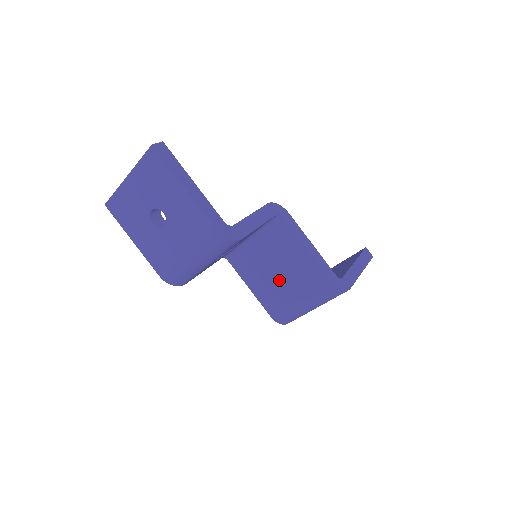
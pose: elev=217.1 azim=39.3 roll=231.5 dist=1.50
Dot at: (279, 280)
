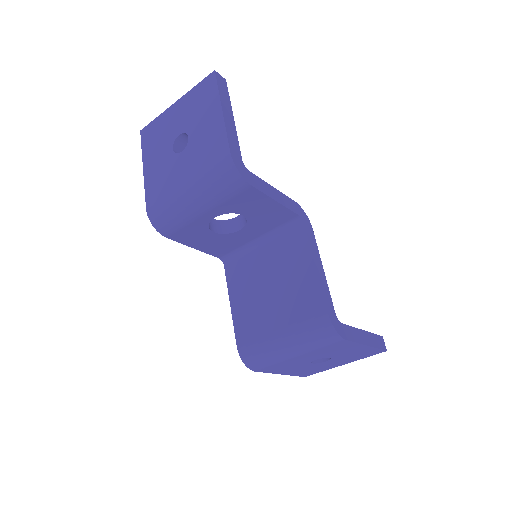
Dot at: (268, 299)
